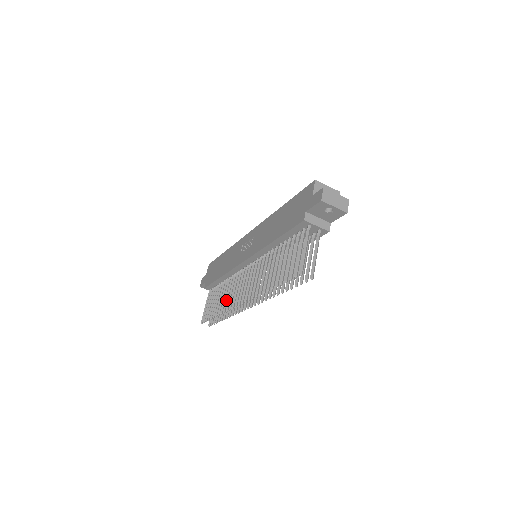
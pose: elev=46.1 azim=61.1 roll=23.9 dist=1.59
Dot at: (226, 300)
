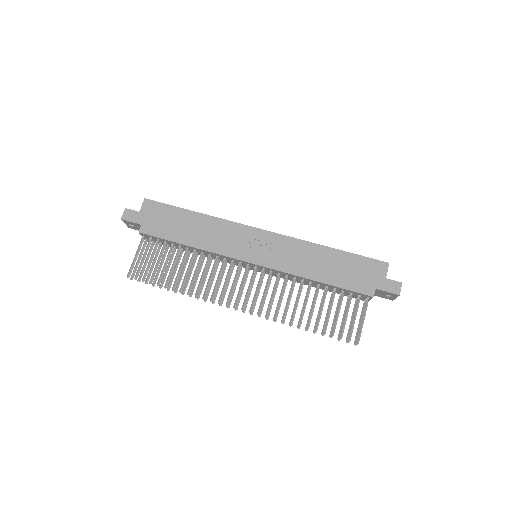
Dot at: (201, 283)
